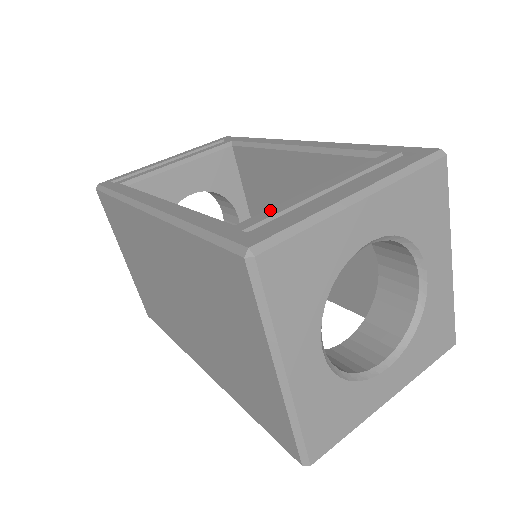
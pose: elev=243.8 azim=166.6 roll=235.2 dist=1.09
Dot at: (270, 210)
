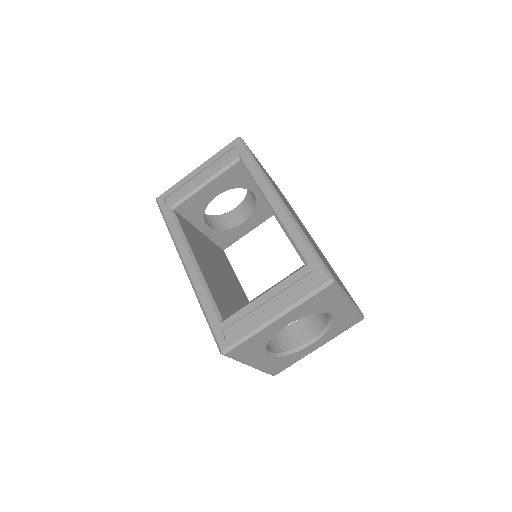
Dot at: (236, 314)
